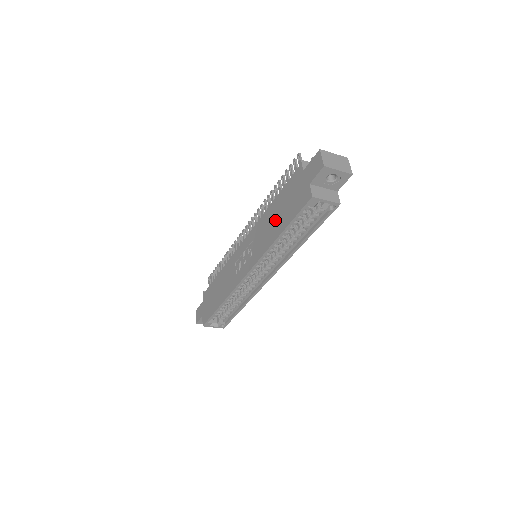
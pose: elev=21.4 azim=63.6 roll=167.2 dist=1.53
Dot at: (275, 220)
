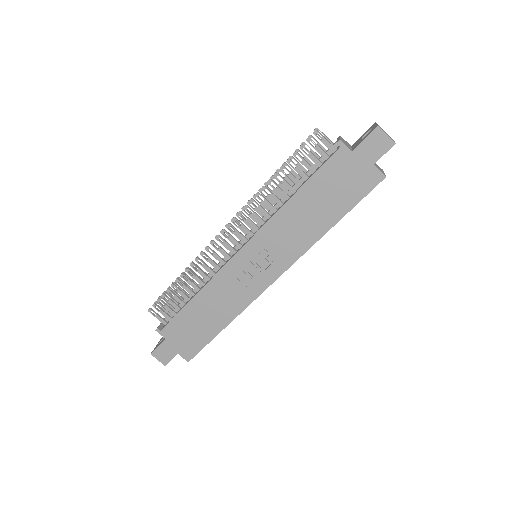
Dot at: (314, 212)
